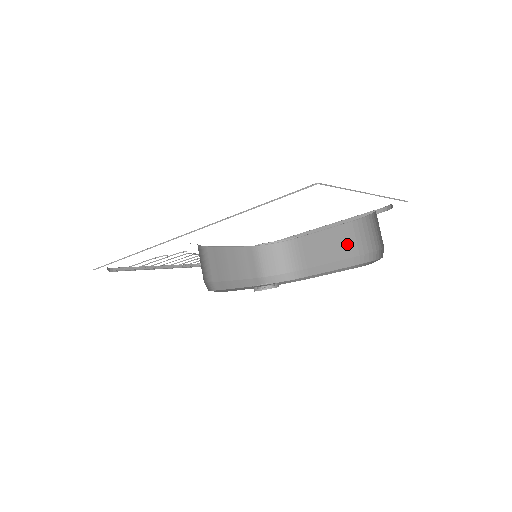
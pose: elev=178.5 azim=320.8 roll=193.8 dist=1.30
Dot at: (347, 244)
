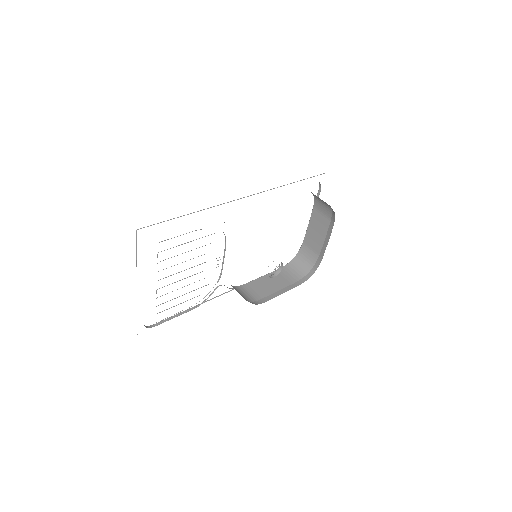
Dot at: (283, 279)
